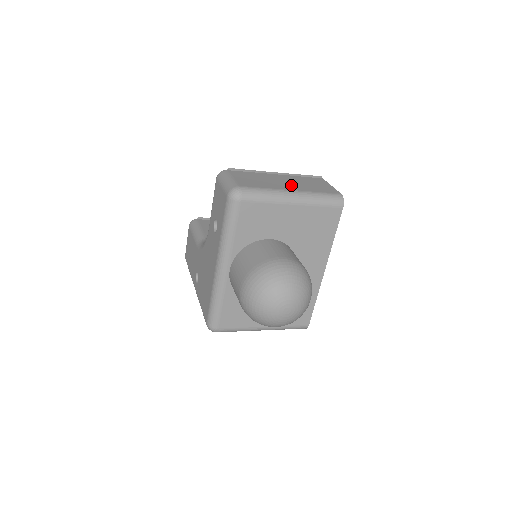
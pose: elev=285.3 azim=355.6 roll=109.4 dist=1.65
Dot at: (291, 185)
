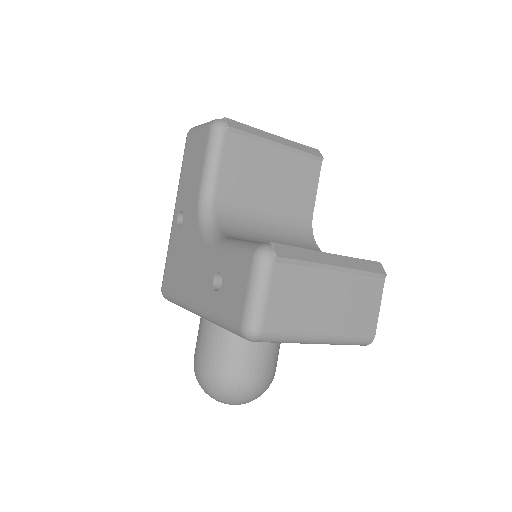
Dot at: (331, 315)
